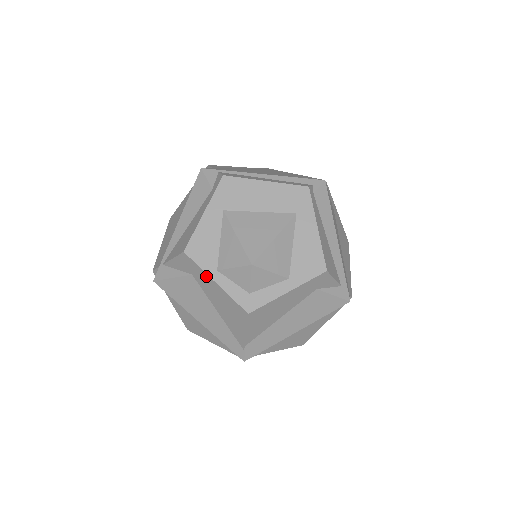
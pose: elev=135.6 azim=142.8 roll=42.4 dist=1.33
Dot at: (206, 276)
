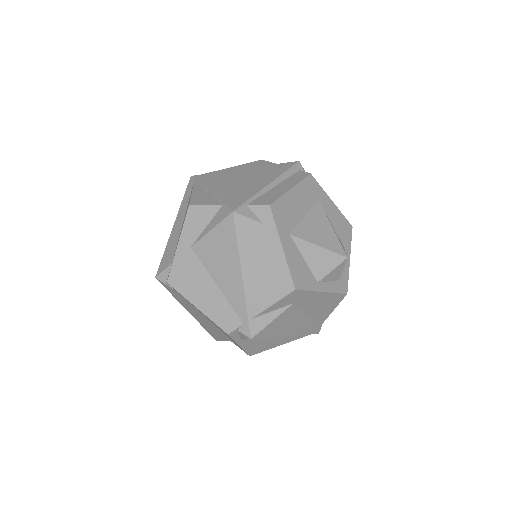
Dot at: (314, 294)
